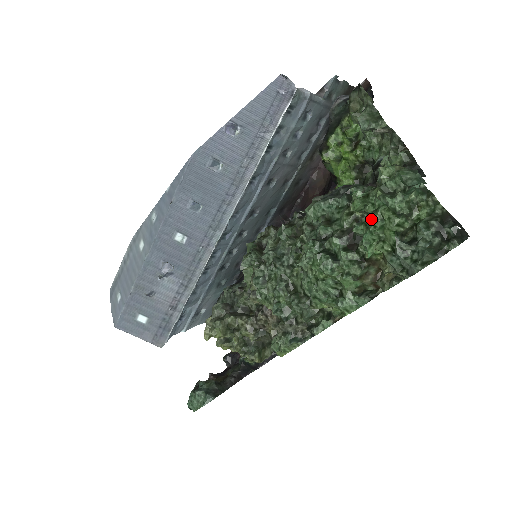
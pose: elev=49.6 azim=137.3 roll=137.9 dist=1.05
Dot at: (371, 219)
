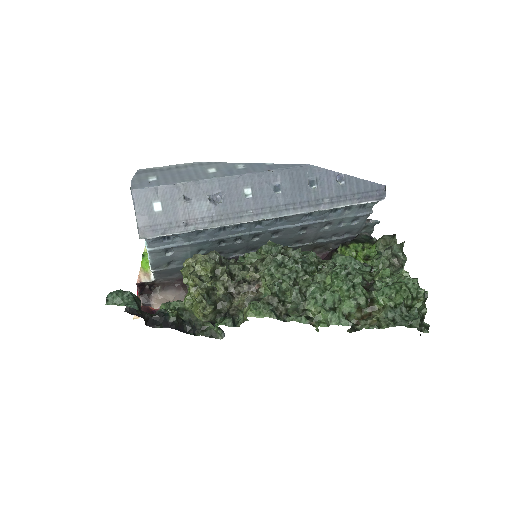
Dot at: (393, 283)
